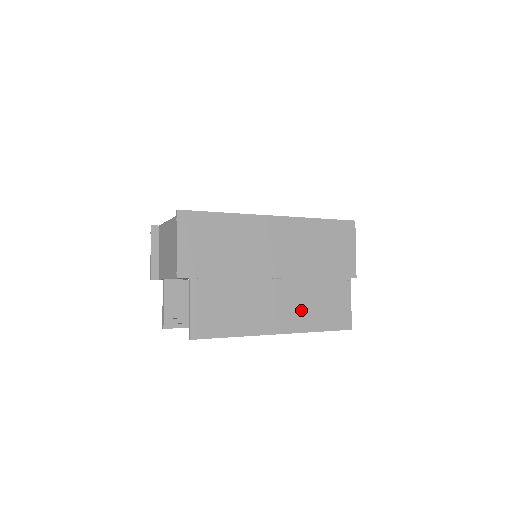
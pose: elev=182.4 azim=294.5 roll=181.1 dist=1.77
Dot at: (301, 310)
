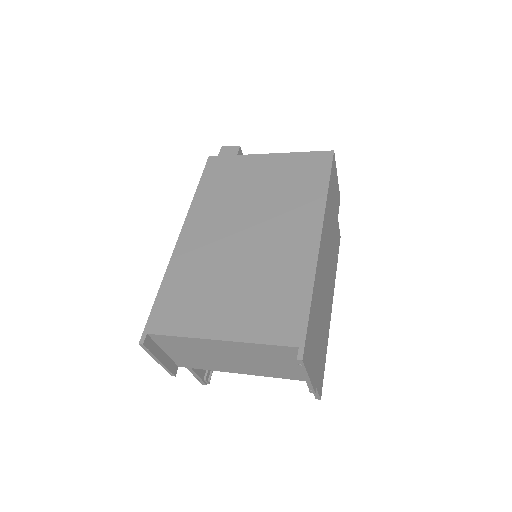
Dot at: (332, 273)
